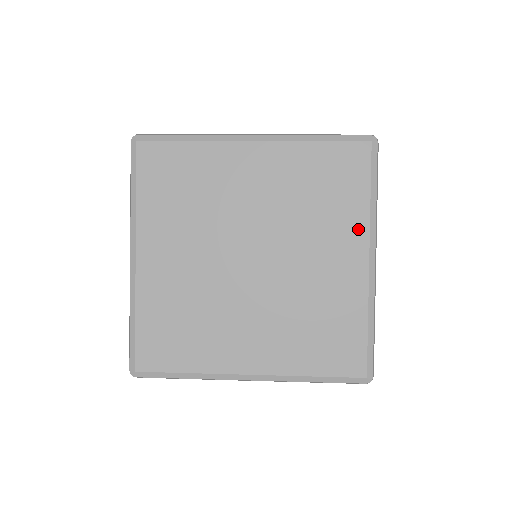
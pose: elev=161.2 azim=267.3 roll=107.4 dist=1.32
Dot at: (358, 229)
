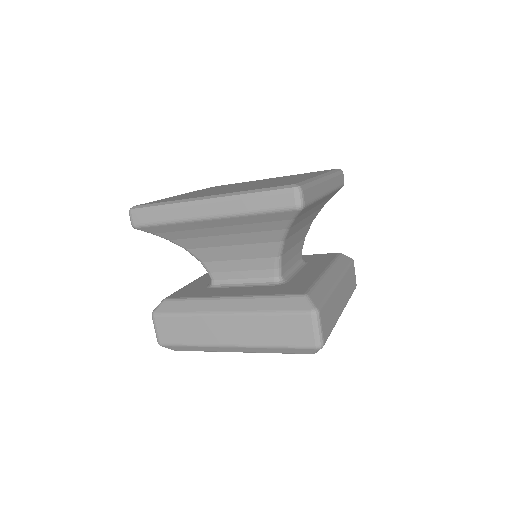
Dot at: occluded
